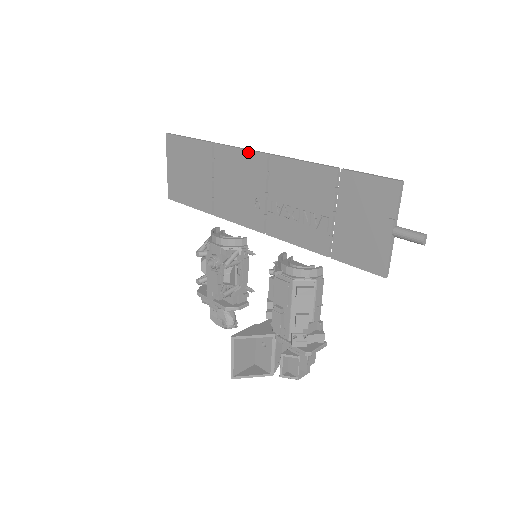
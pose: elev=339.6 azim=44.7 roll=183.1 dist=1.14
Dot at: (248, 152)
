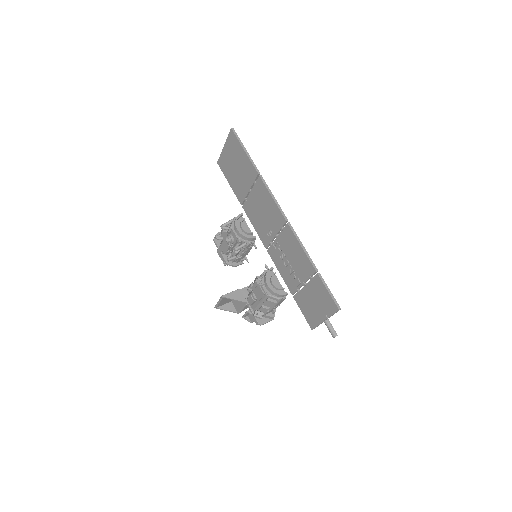
Dot at: (276, 206)
